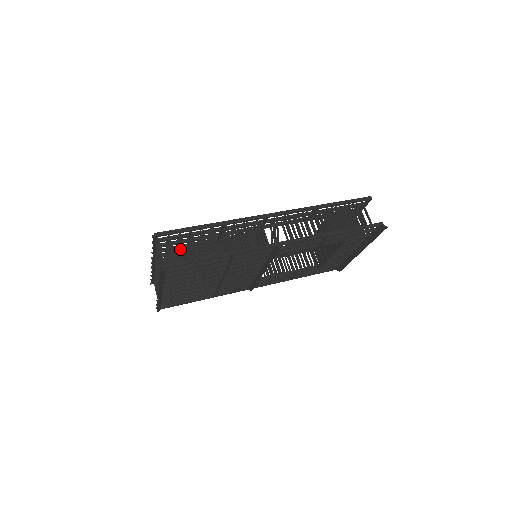
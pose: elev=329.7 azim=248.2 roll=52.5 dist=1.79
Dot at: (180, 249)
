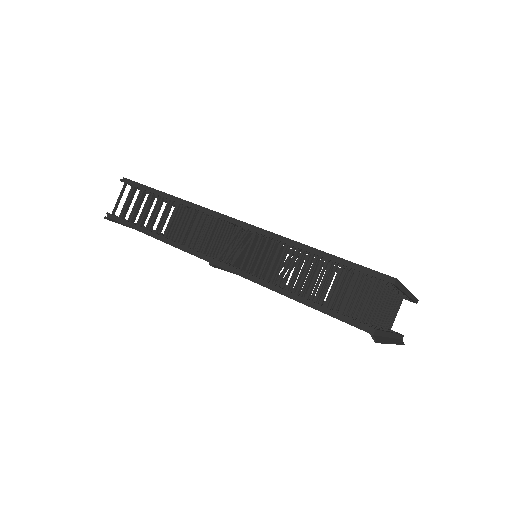
Dot at: occluded
